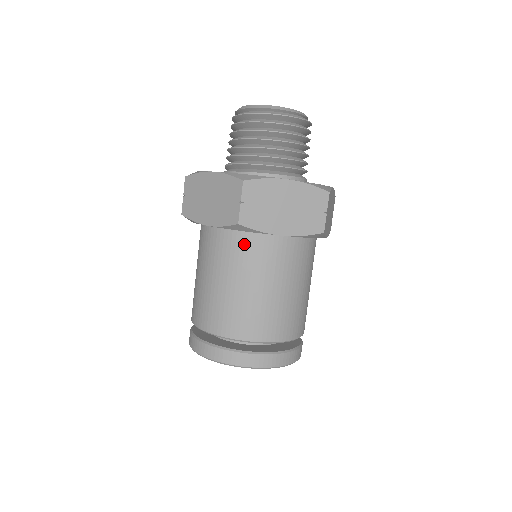
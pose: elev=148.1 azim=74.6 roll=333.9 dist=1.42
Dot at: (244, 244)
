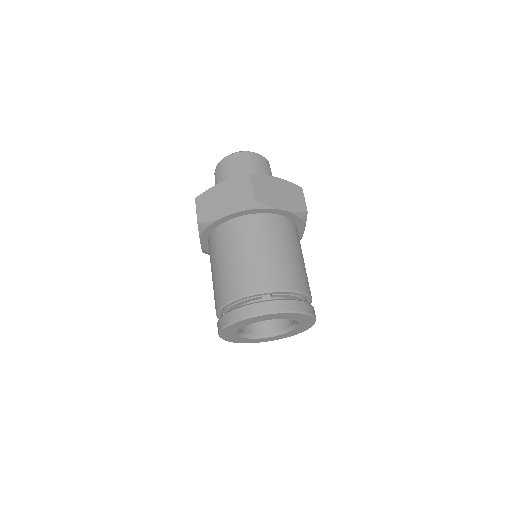
Dot at: (257, 222)
